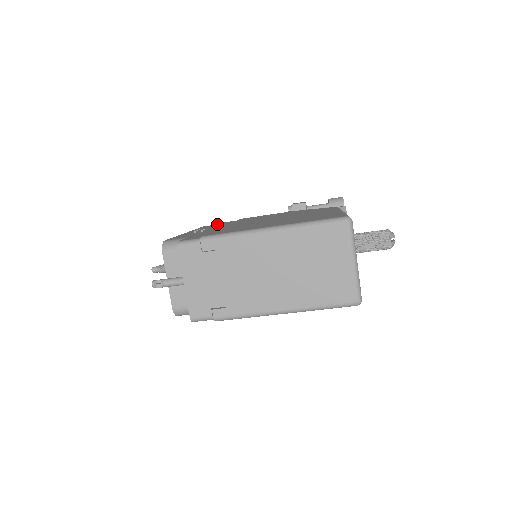
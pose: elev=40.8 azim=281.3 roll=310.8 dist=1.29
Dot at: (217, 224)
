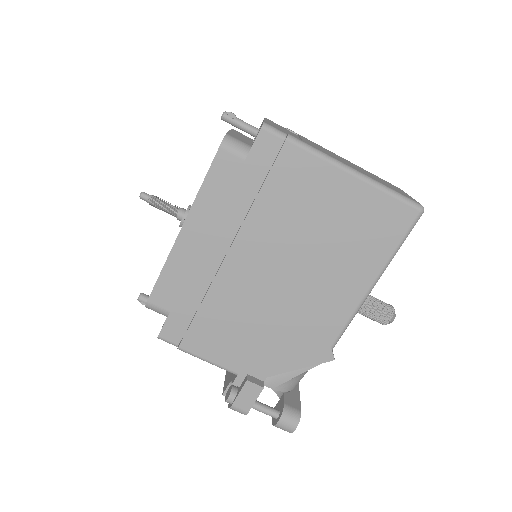
Dot at: occluded
